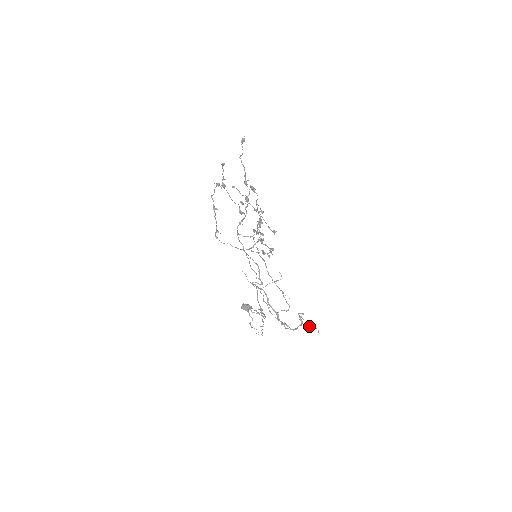
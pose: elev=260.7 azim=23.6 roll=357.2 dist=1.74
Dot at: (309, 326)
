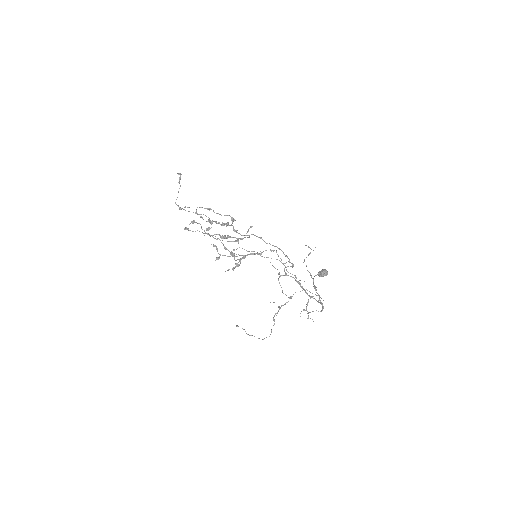
Dot at: (308, 317)
